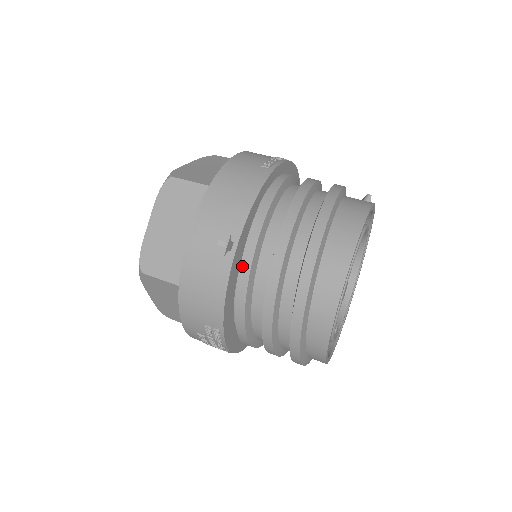
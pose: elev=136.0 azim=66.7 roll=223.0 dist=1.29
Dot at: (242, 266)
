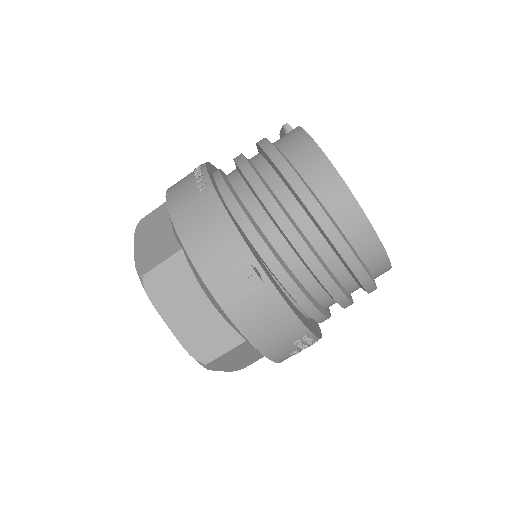
Dot at: (277, 276)
